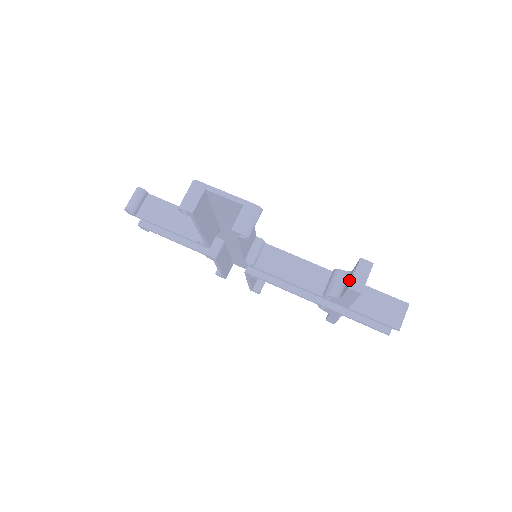
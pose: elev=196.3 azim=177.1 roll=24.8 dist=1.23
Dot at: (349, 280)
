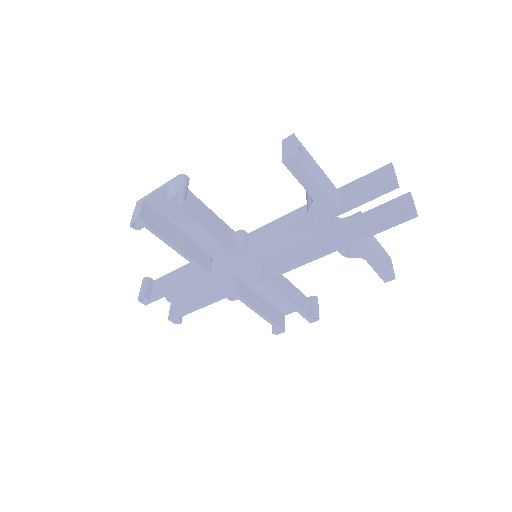
Dot at: occluded
